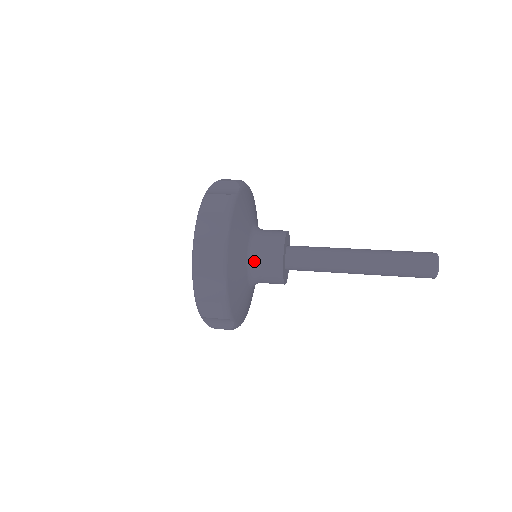
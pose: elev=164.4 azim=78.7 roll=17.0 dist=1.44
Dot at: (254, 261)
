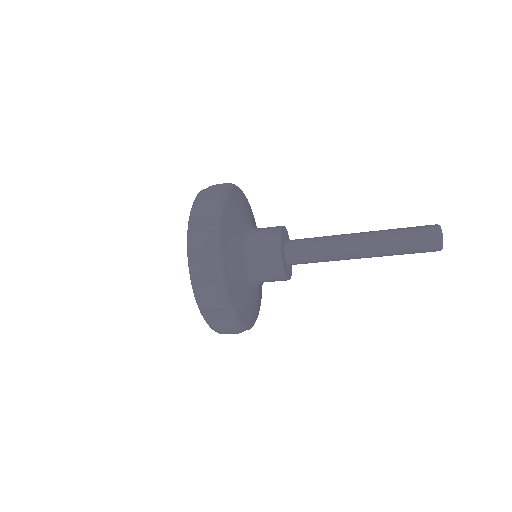
Dot at: (253, 235)
